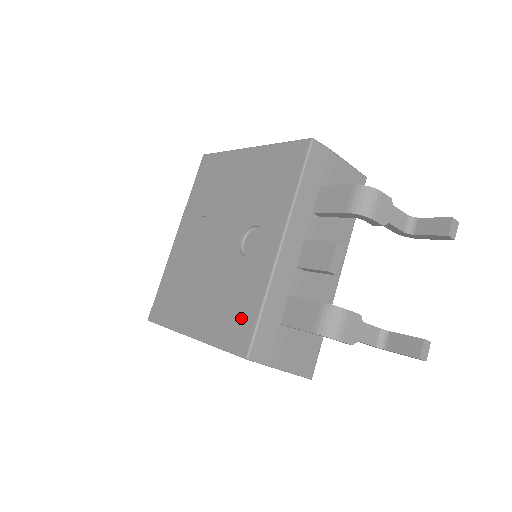
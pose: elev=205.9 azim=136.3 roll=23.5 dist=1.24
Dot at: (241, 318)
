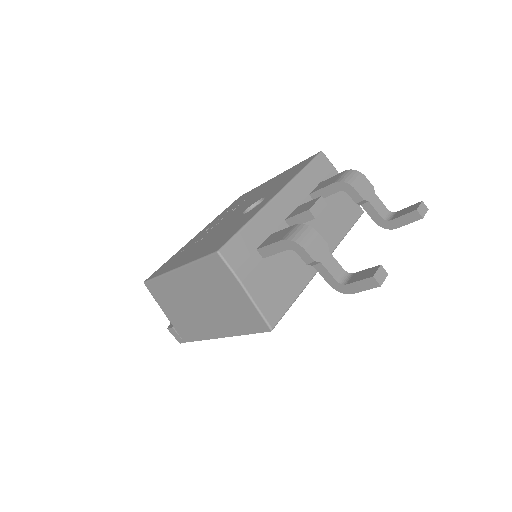
Dot at: (225, 237)
